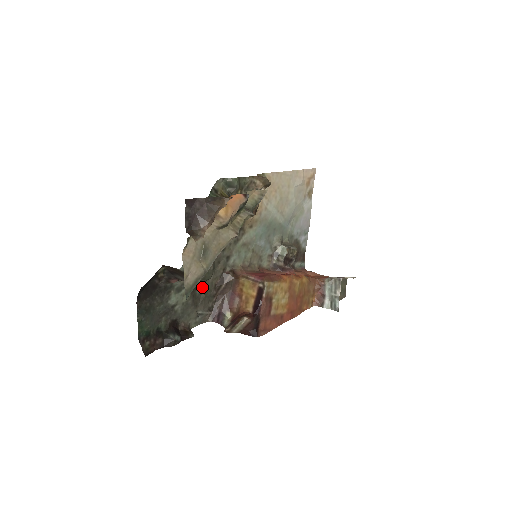
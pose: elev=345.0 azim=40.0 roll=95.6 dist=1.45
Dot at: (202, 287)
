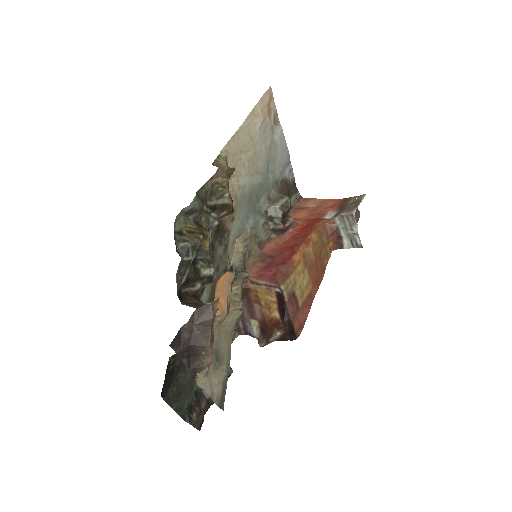
Dot at: occluded
